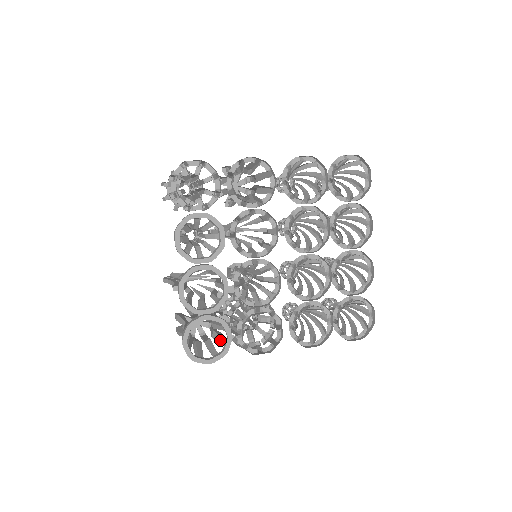
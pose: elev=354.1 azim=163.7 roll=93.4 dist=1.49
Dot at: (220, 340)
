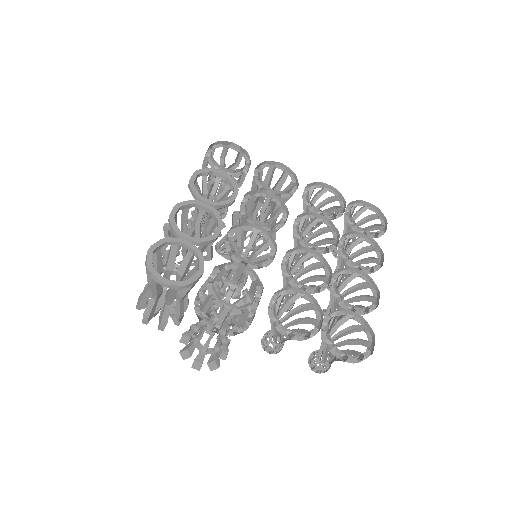
Dot at: occluded
